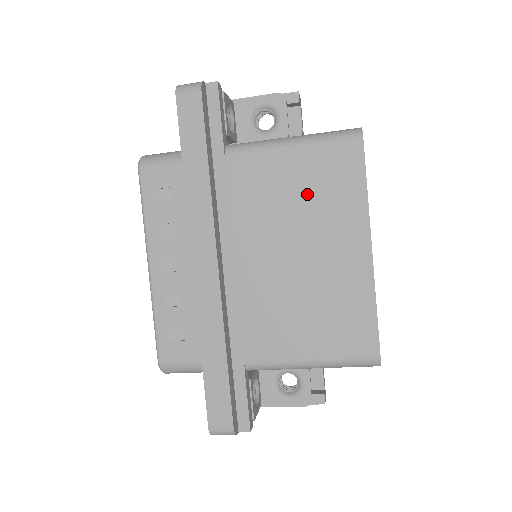
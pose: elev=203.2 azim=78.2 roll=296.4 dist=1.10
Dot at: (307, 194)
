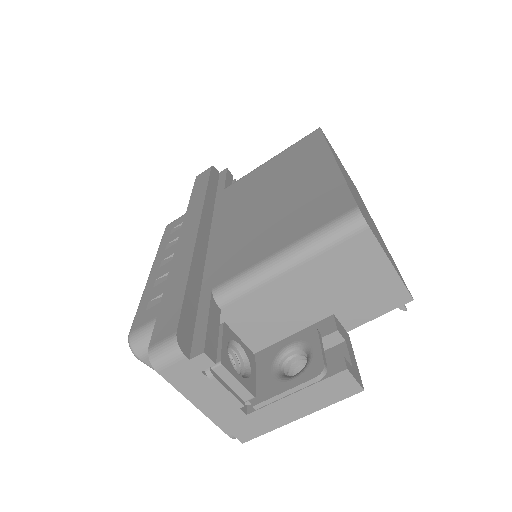
Dot at: (280, 169)
